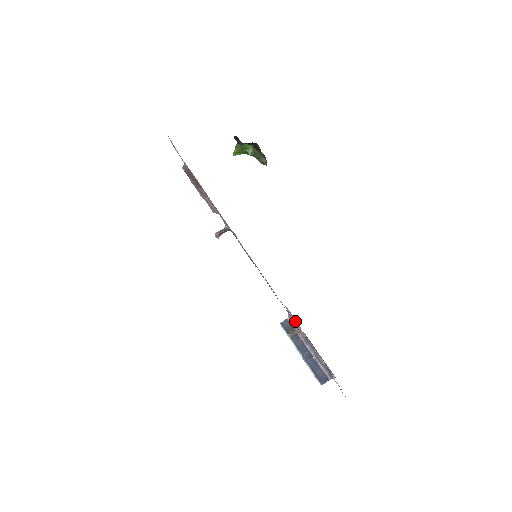
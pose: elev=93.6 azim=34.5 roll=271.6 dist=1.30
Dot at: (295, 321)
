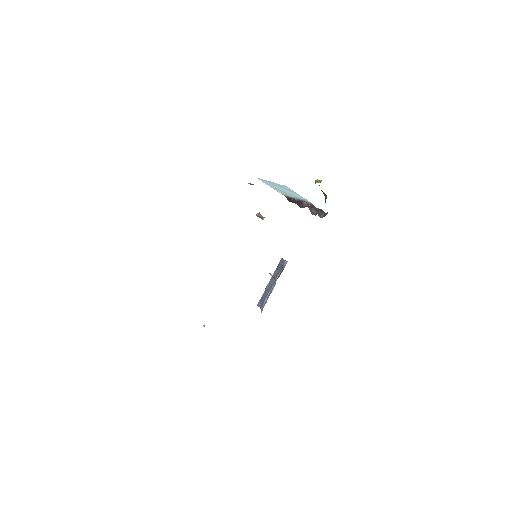
Dot at: occluded
